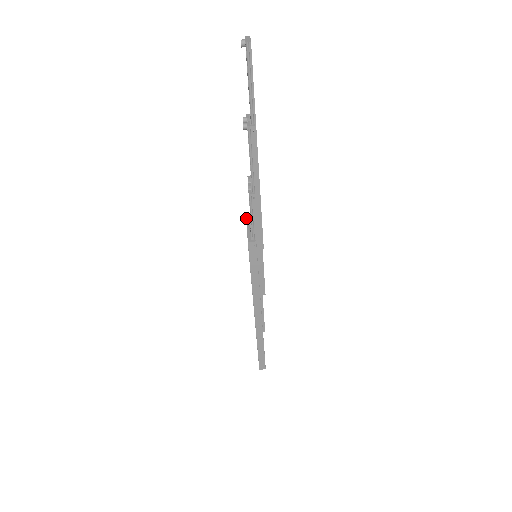
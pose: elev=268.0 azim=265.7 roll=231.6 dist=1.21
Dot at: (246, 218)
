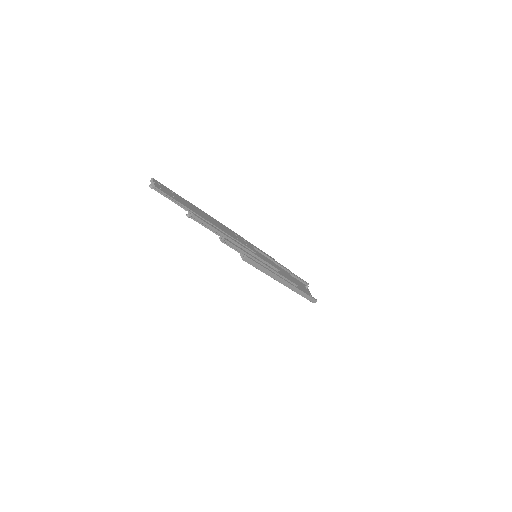
Dot at: occluded
